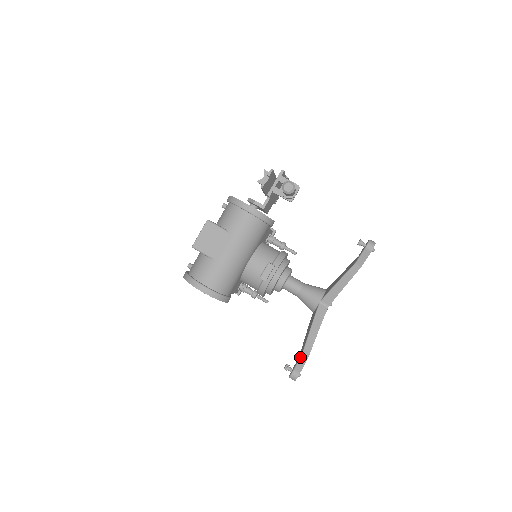
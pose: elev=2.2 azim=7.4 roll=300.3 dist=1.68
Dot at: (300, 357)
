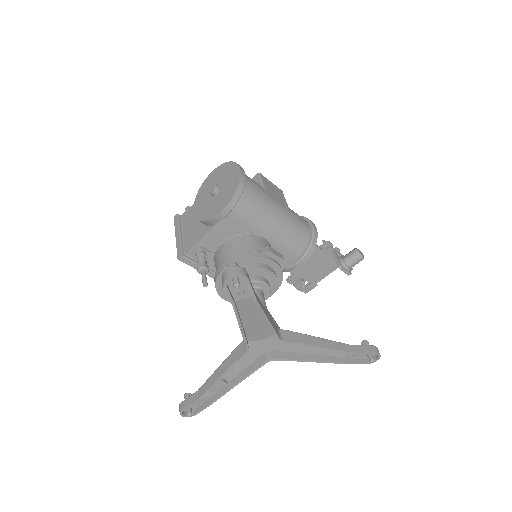
Dot at: occluded
